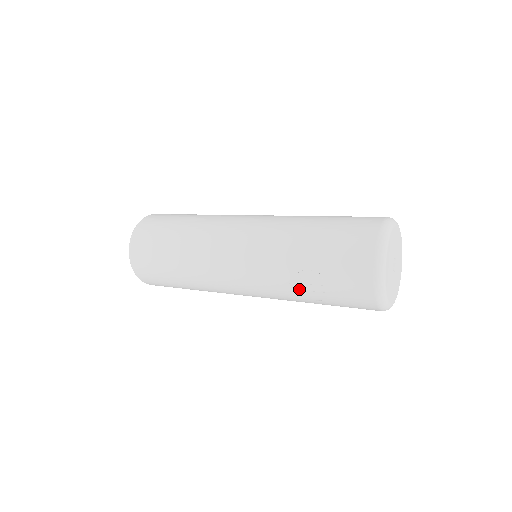
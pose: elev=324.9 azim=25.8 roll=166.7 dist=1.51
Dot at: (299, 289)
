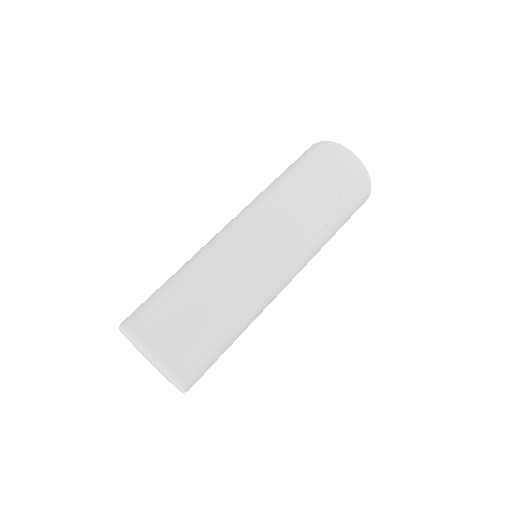
Dot at: (326, 221)
